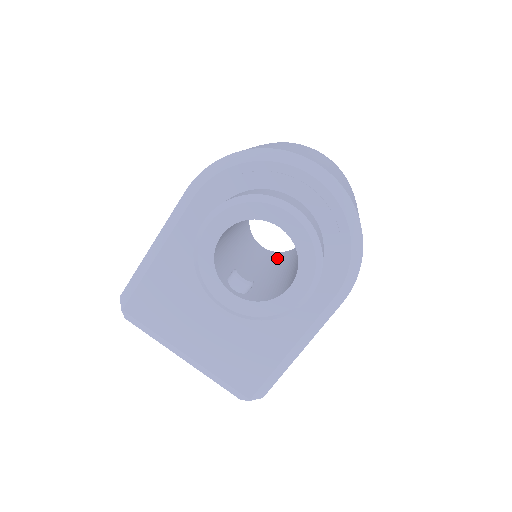
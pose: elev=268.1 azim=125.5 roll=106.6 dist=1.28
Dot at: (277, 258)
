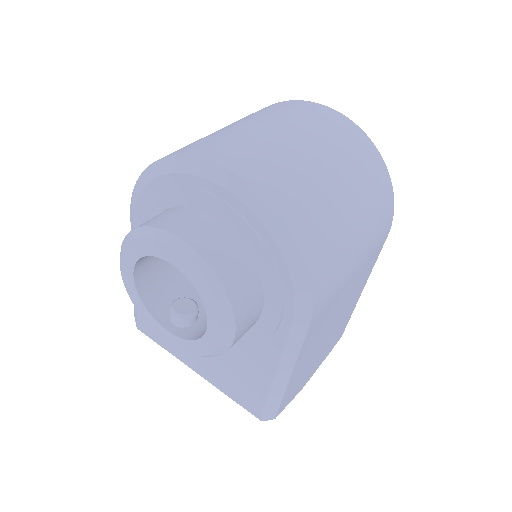
Dot at: occluded
